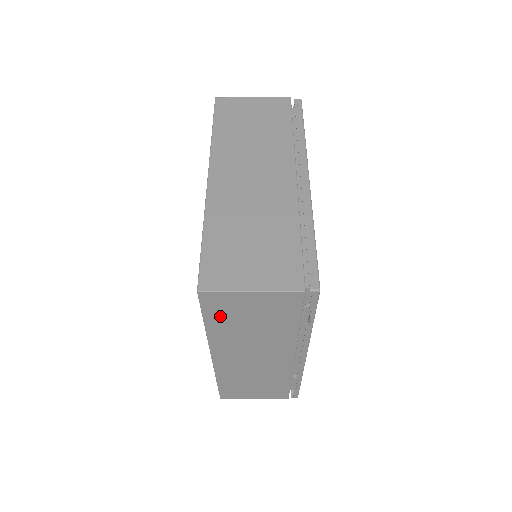
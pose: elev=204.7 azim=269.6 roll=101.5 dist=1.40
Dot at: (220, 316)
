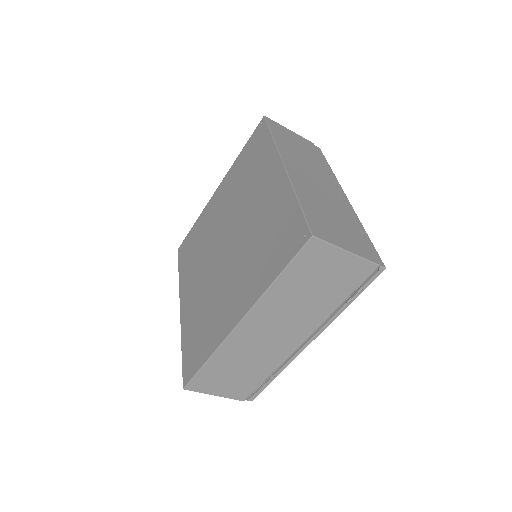
Dot at: (300, 271)
